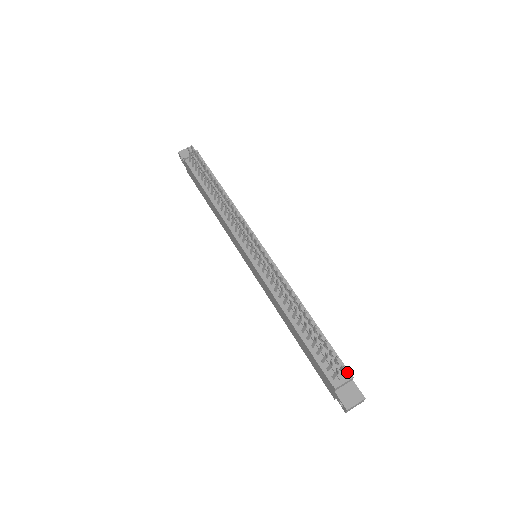
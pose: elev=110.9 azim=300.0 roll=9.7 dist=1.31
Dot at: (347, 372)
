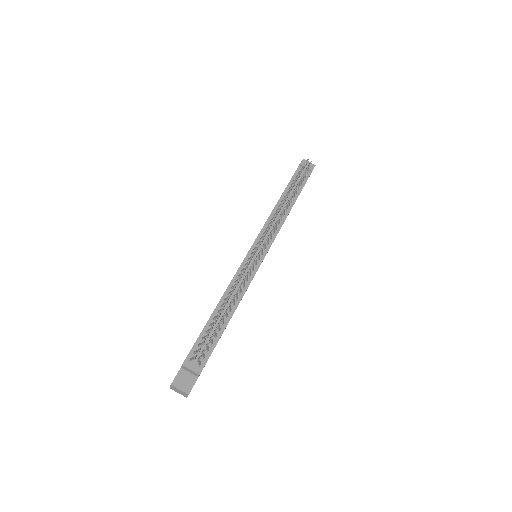
Dot at: (201, 368)
